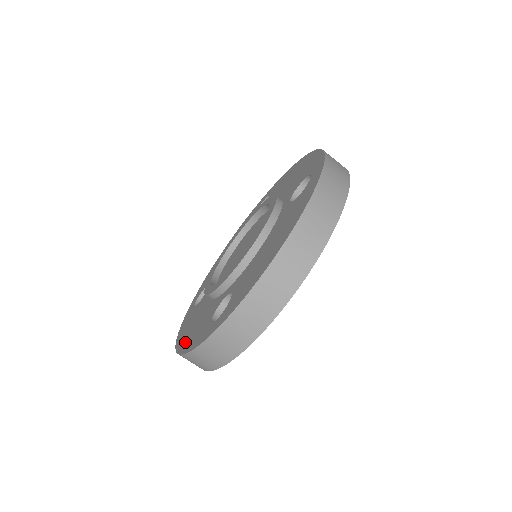
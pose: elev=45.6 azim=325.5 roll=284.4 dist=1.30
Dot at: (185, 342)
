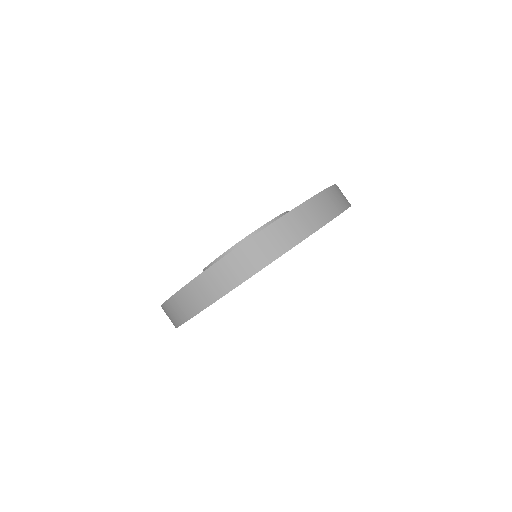
Dot at: occluded
